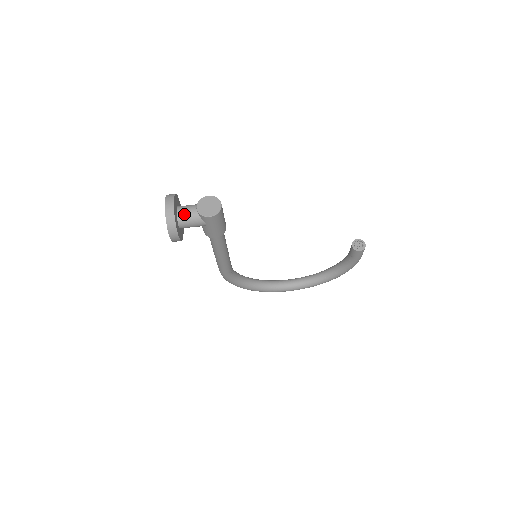
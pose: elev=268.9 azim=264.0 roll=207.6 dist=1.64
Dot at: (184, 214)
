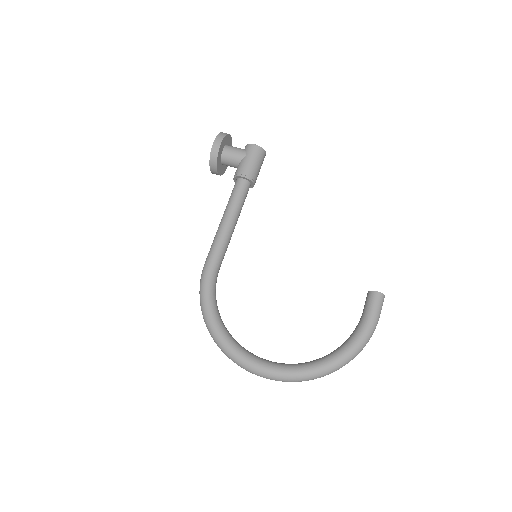
Dot at: occluded
